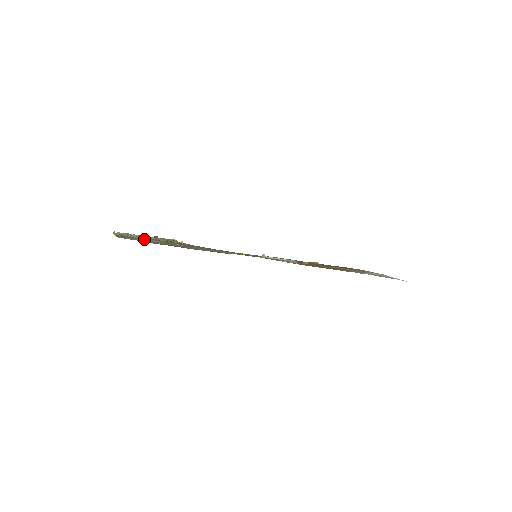
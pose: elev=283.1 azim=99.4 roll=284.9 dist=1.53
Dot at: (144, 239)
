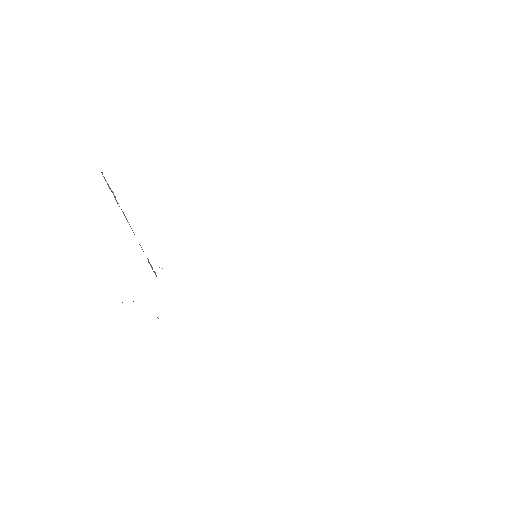
Dot at: occluded
